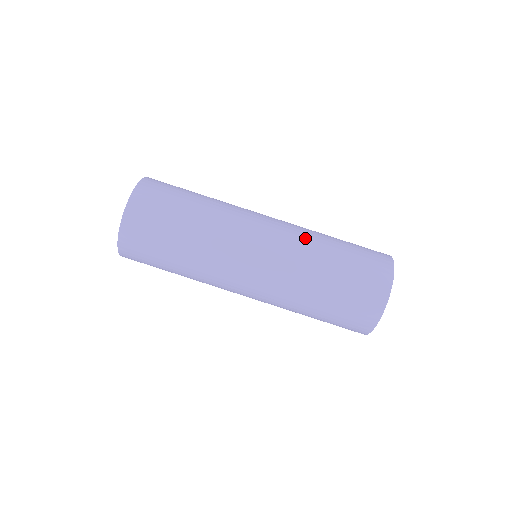
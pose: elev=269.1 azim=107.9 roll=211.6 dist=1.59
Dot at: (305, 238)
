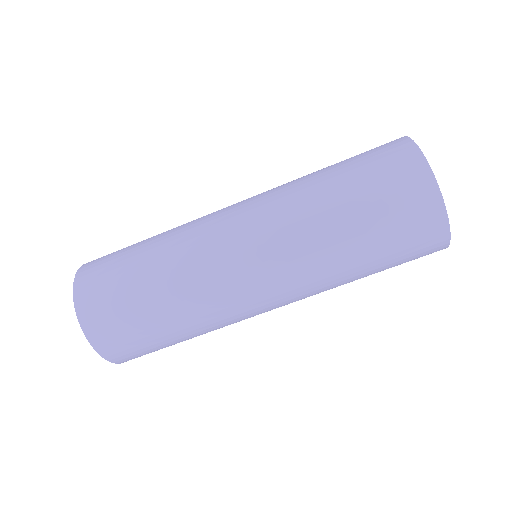
Dot at: (294, 215)
